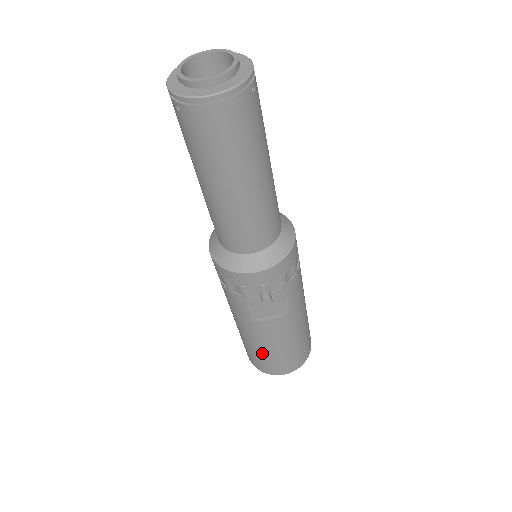
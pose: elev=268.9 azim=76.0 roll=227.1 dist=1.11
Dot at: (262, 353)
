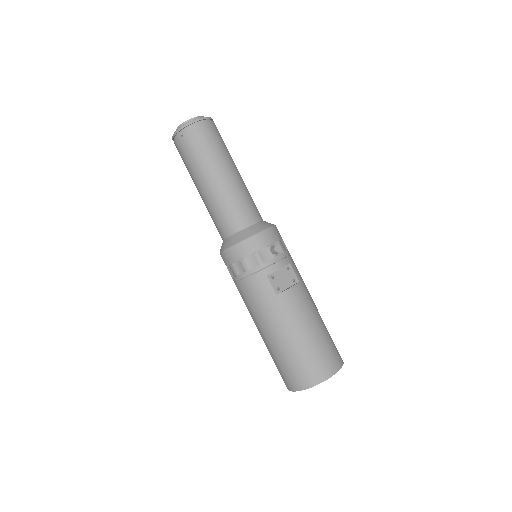
Dot at: (301, 345)
